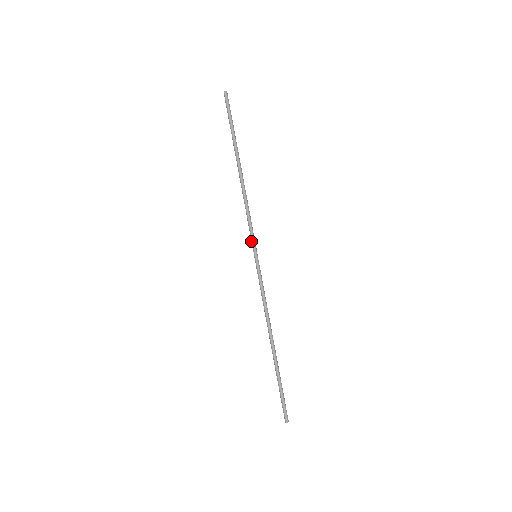
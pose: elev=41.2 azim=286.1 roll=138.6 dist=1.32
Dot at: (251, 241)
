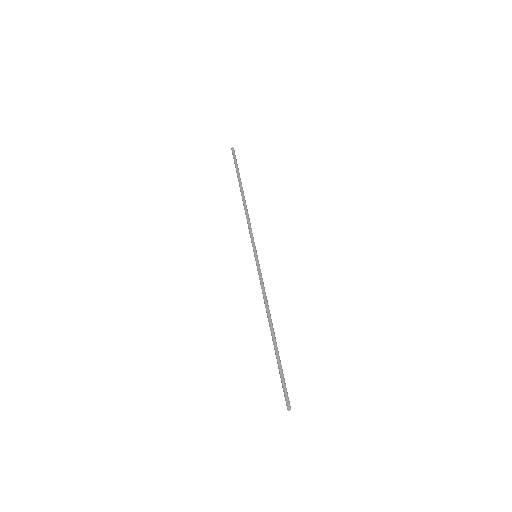
Dot at: (252, 245)
